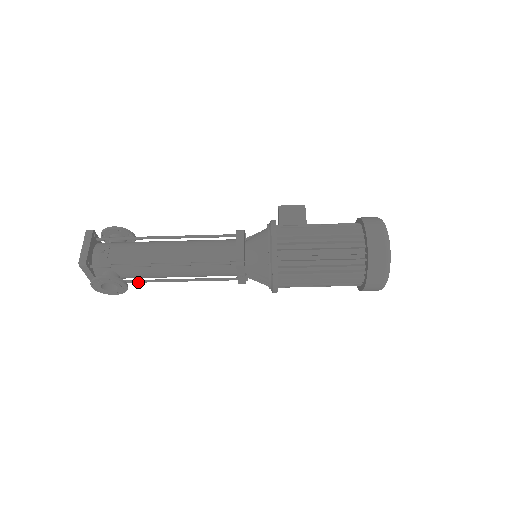
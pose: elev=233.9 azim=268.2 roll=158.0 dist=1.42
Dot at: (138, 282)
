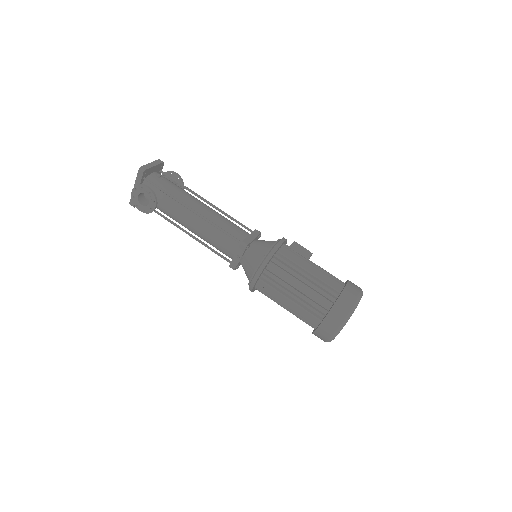
Dot at: (162, 216)
